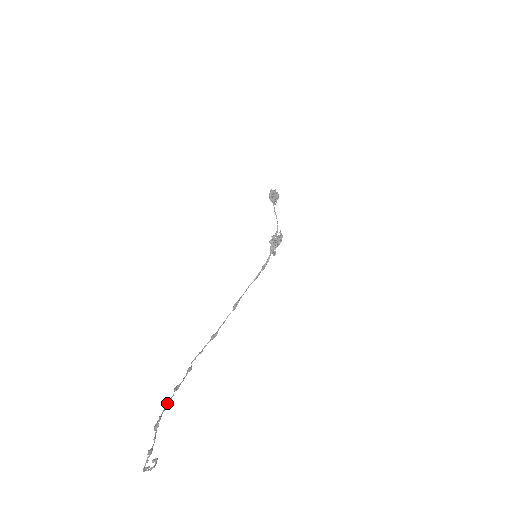
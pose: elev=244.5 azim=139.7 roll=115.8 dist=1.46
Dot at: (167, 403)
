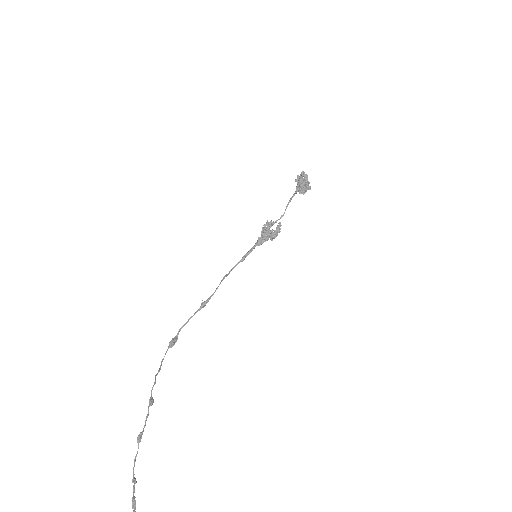
Dot at: occluded
